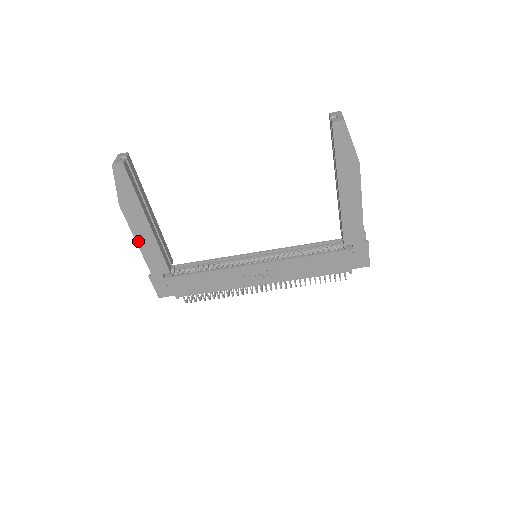
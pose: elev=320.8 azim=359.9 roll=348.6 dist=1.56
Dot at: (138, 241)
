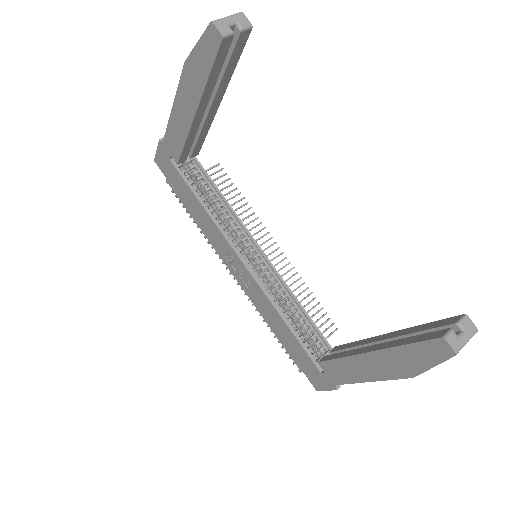
Dot at: (174, 109)
